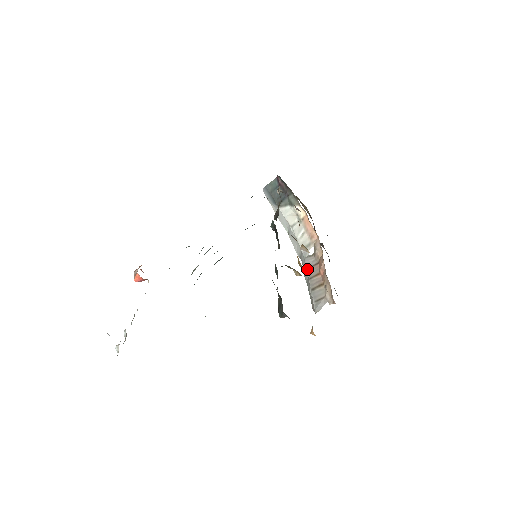
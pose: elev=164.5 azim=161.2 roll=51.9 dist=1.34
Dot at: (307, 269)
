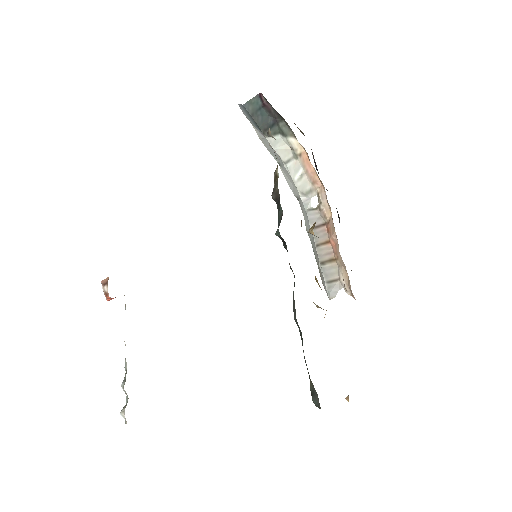
Dot at: occluded
